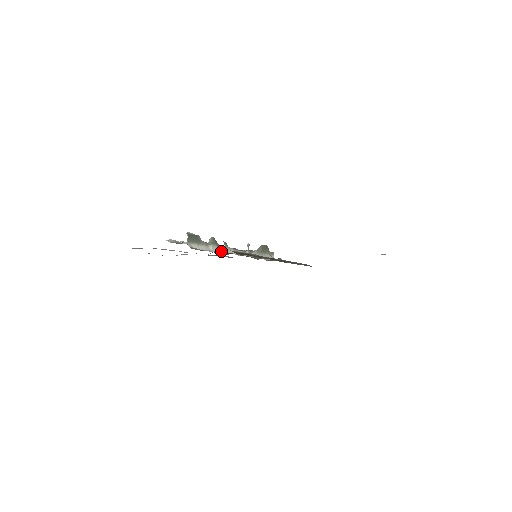
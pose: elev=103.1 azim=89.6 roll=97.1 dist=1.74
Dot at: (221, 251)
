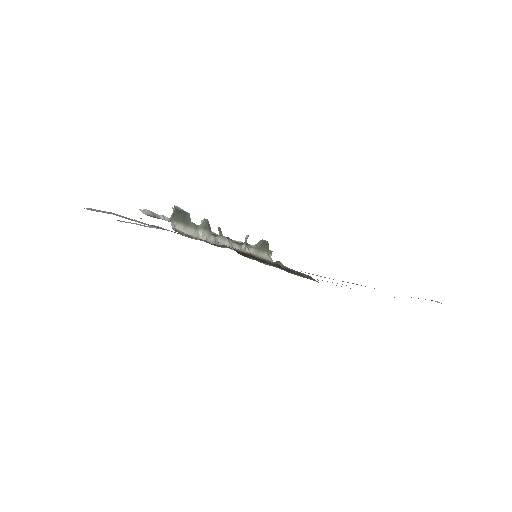
Dot at: (213, 240)
